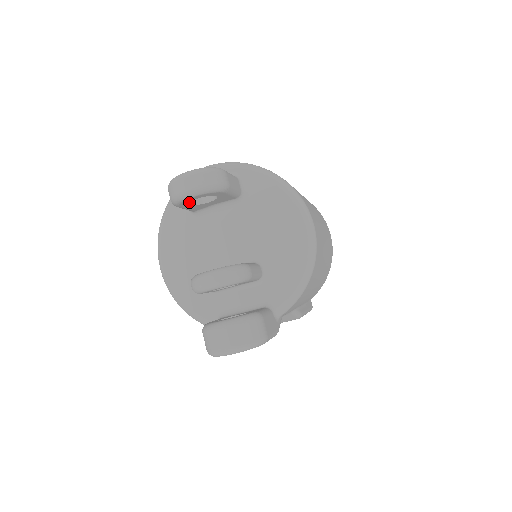
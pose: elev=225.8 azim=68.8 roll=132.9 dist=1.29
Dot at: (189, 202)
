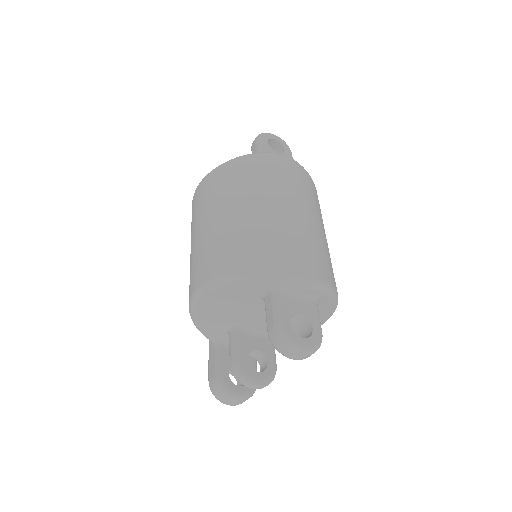
Dot at: occluded
